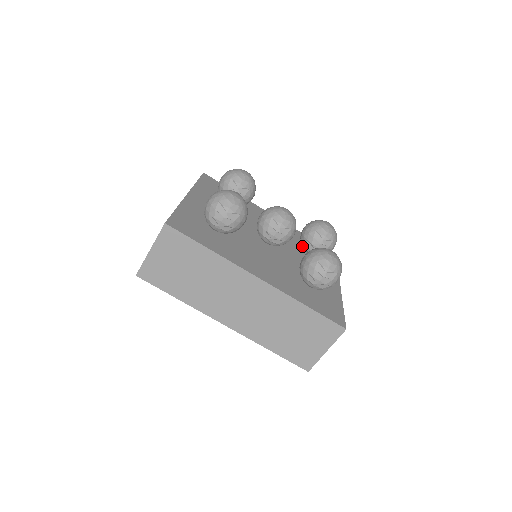
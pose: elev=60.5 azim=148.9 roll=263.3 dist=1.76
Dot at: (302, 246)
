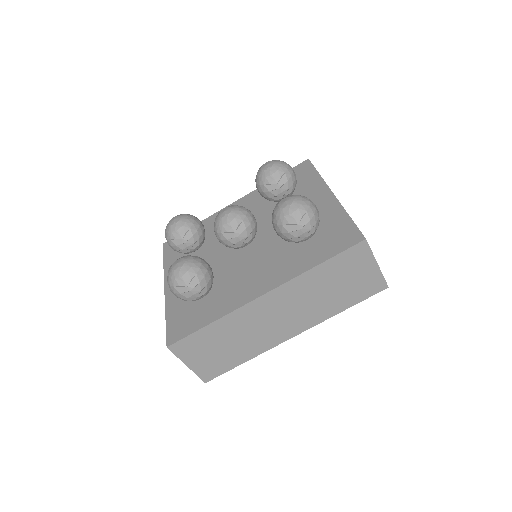
Dot at: occluded
